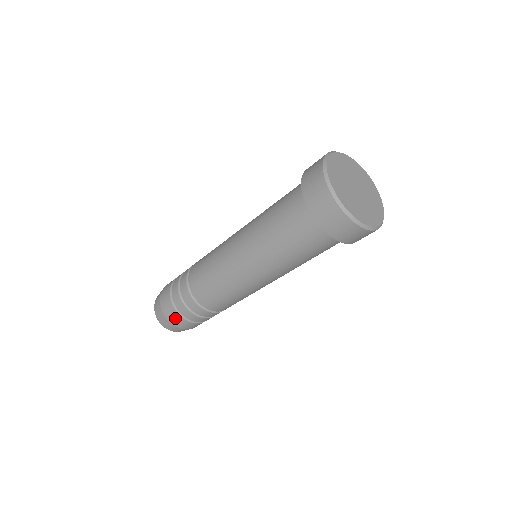
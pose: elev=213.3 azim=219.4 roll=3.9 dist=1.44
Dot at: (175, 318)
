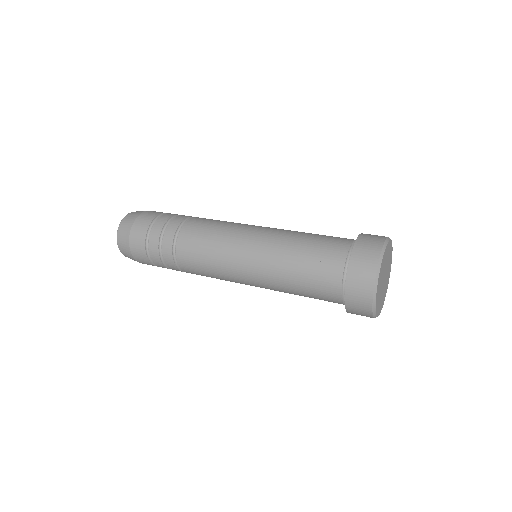
Dot at: (140, 254)
